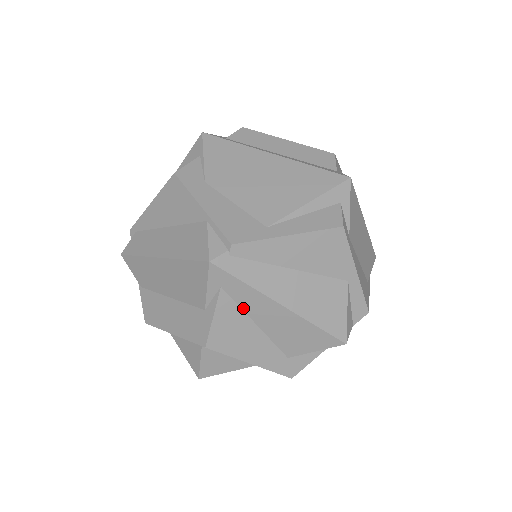
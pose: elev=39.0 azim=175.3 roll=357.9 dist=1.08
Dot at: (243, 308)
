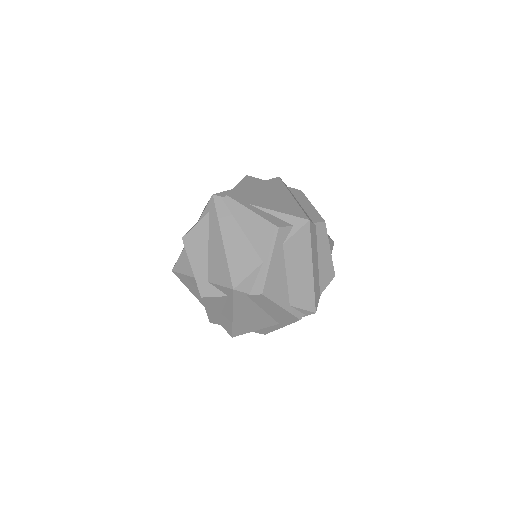
Dot at: (209, 232)
